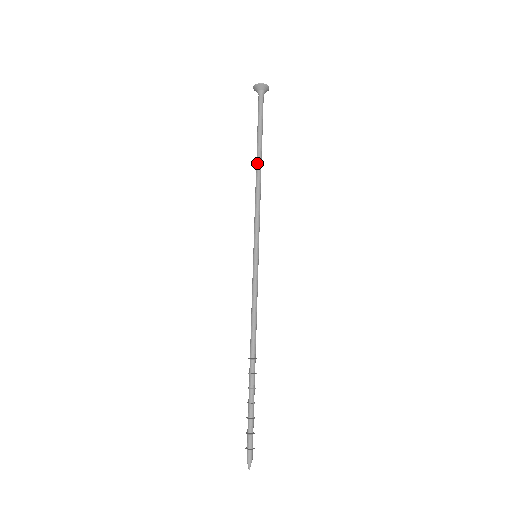
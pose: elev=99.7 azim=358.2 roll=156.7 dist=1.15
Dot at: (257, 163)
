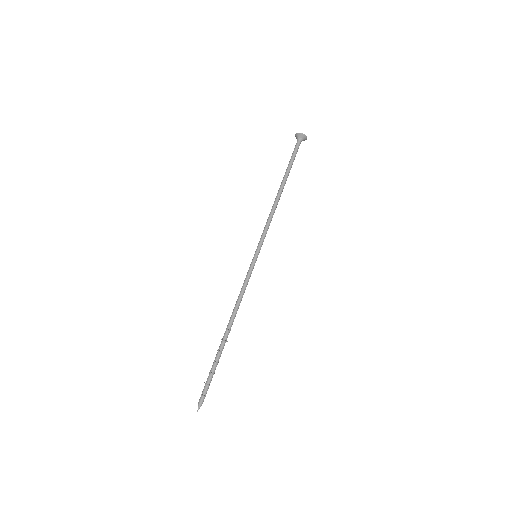
Dot at: (279, 190)
